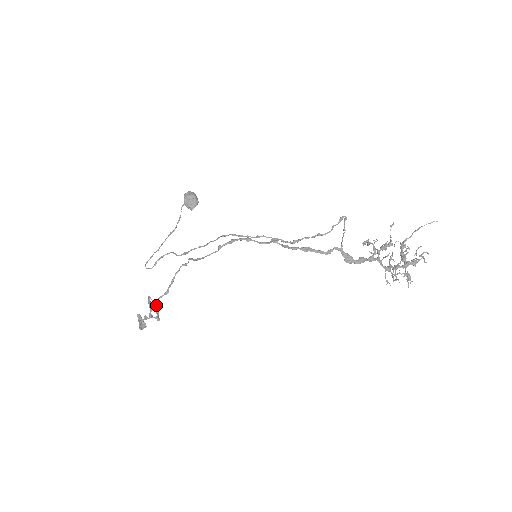
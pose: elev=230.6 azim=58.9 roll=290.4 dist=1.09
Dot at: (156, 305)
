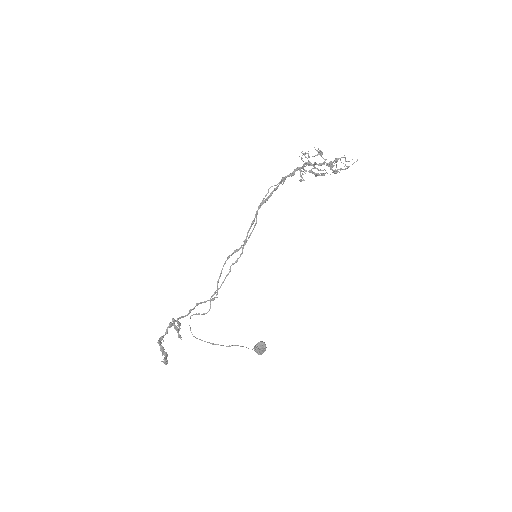
Dot at: (179, 318)
